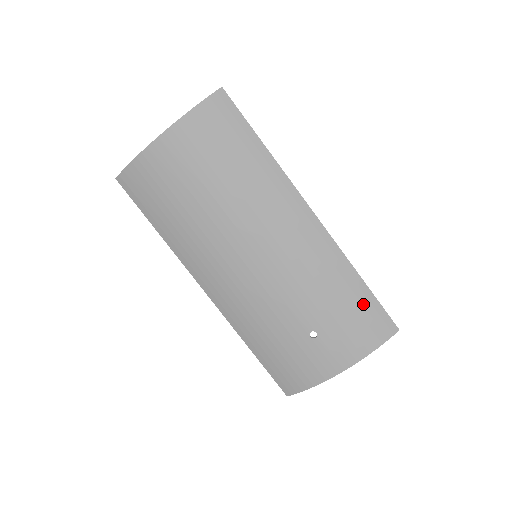
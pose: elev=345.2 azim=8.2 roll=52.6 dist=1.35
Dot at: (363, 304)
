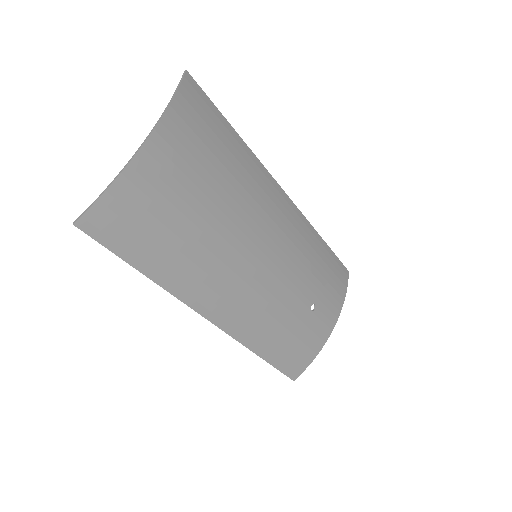
Dot at: (331, 261)
